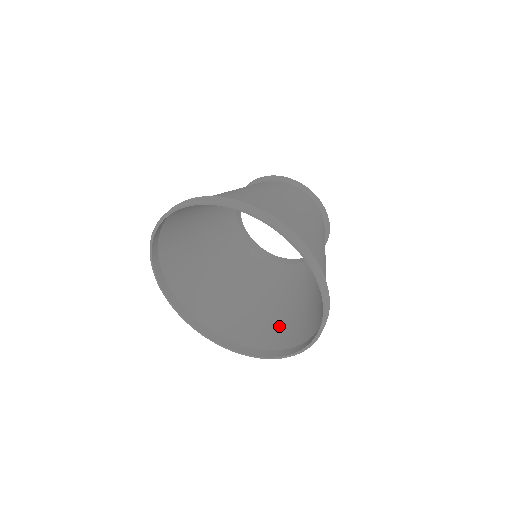
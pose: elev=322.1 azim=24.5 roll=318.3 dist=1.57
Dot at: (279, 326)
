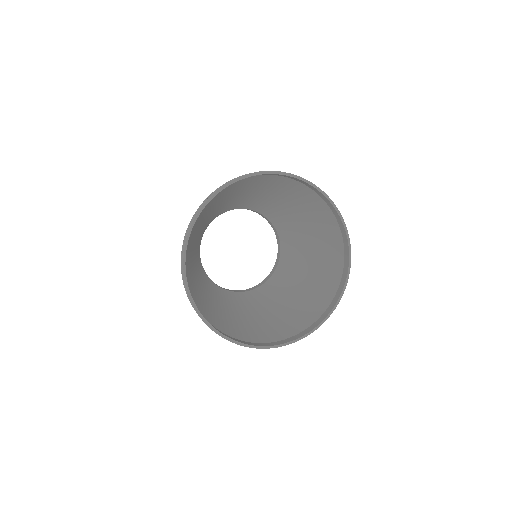
Dot at: (306, 305)
